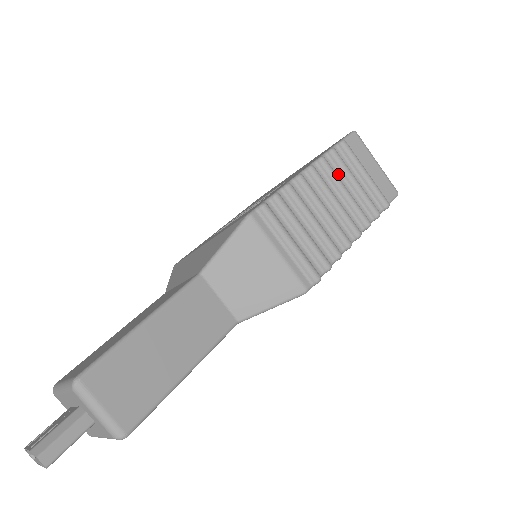
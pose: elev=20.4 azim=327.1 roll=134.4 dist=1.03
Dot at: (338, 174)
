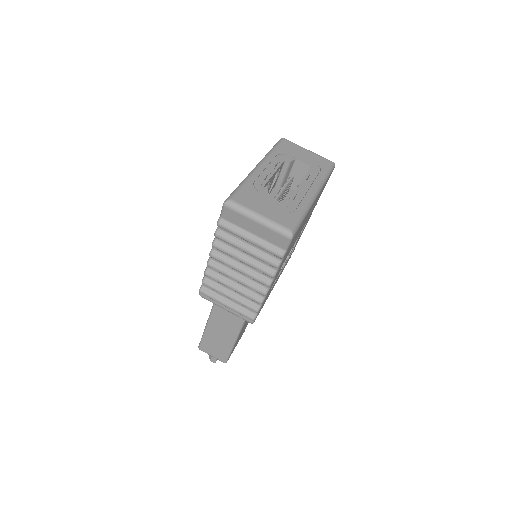
Dot at: (233, 246)
